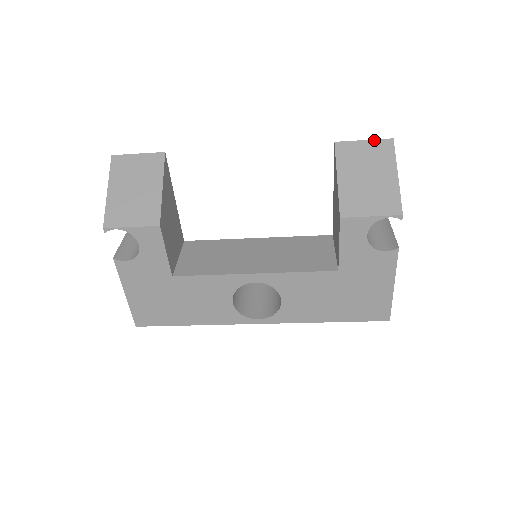
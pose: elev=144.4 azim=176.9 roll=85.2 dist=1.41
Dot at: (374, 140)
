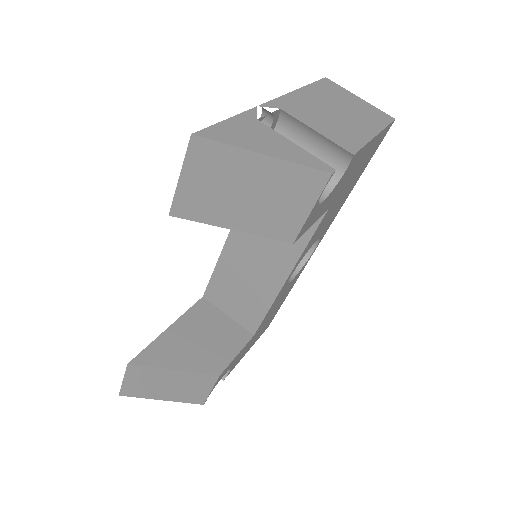
Dot at: (184, 164)
